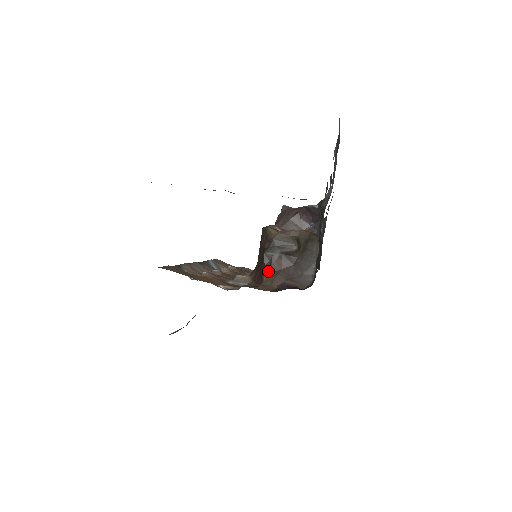
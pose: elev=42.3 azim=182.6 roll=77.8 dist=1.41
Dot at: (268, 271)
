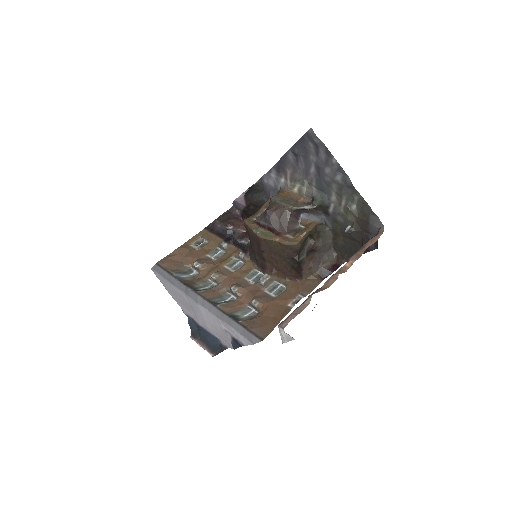
Dot at: (304, 269)
